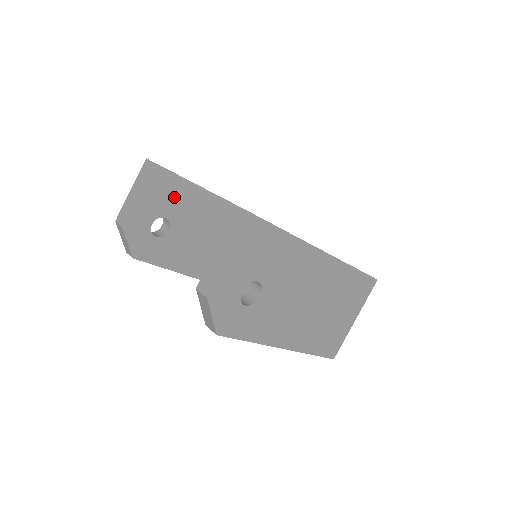
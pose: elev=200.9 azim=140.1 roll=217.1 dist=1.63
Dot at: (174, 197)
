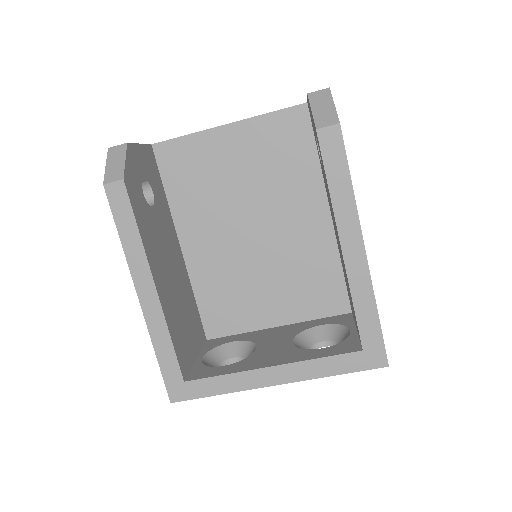
Dot at: (161, 188)
